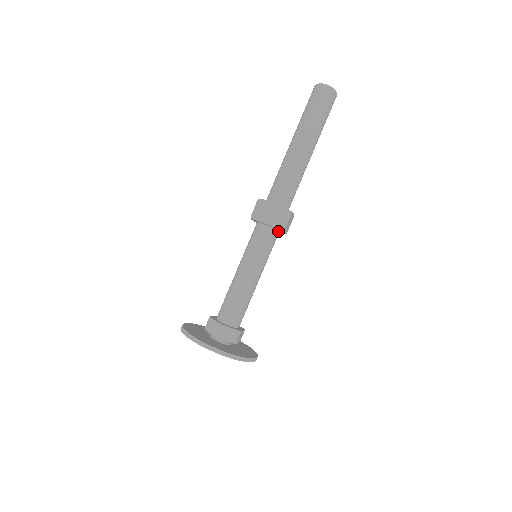
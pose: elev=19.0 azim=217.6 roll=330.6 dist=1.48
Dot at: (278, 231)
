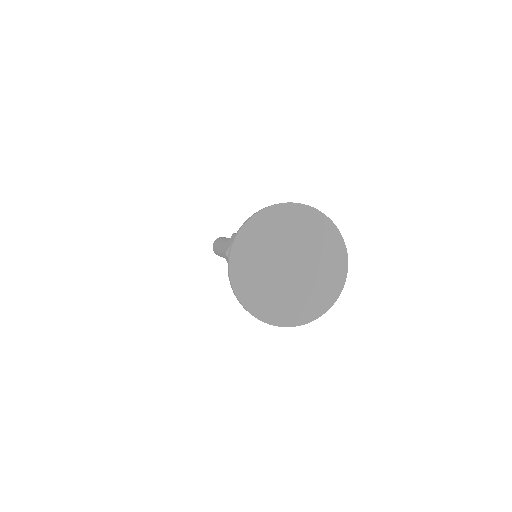
Dot at: occluded
